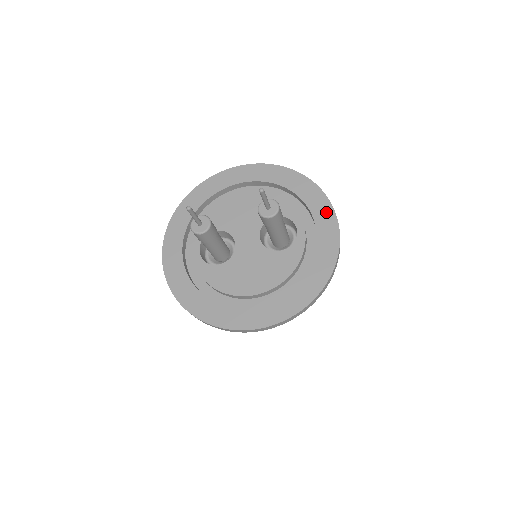
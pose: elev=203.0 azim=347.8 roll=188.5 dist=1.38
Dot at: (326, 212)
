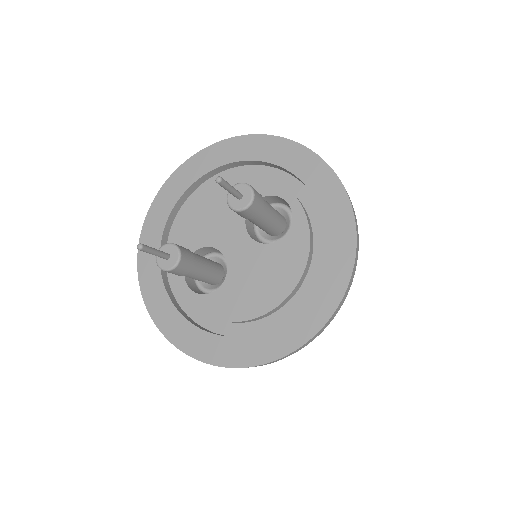
Dot at: (313, 166)
